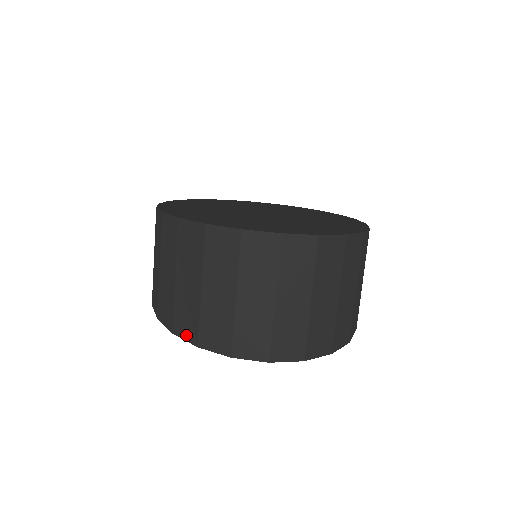
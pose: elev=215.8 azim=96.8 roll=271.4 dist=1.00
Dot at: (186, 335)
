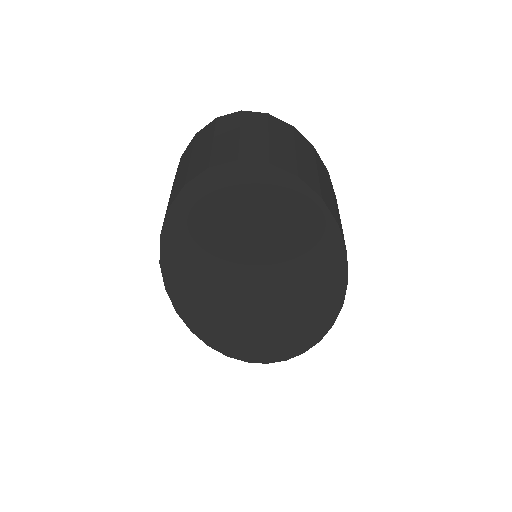
Dot at: (178, 192)
